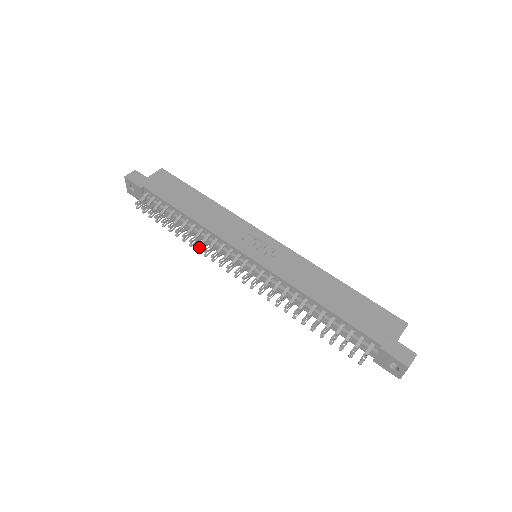
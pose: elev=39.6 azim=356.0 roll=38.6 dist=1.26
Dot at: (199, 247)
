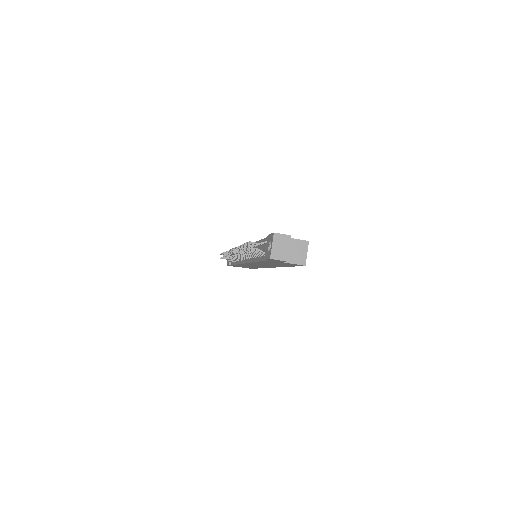
Dot at: (229, 256)
